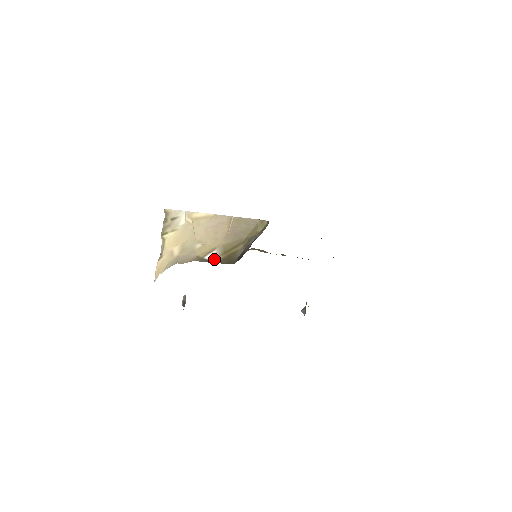
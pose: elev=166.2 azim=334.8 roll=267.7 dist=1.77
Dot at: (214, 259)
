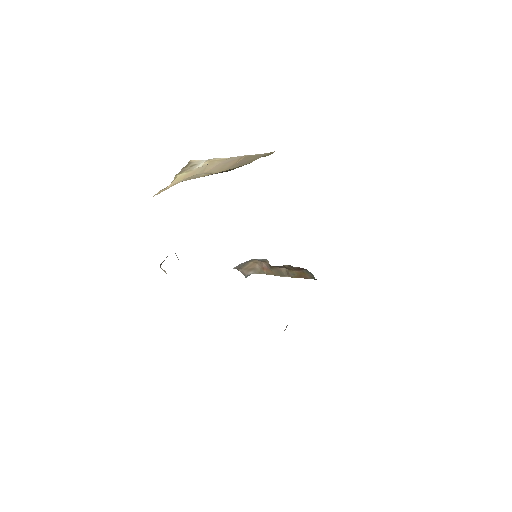
Dot at: (212, 174)
